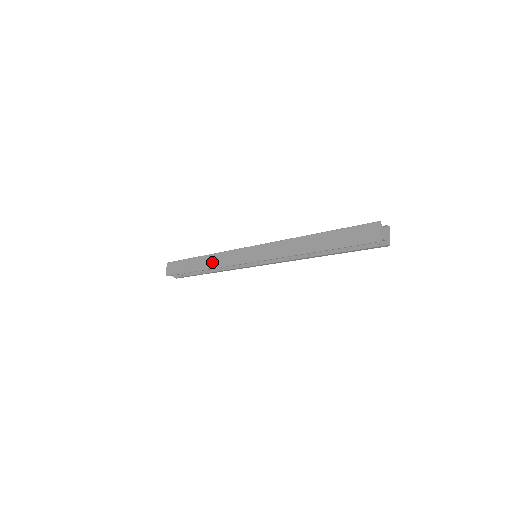
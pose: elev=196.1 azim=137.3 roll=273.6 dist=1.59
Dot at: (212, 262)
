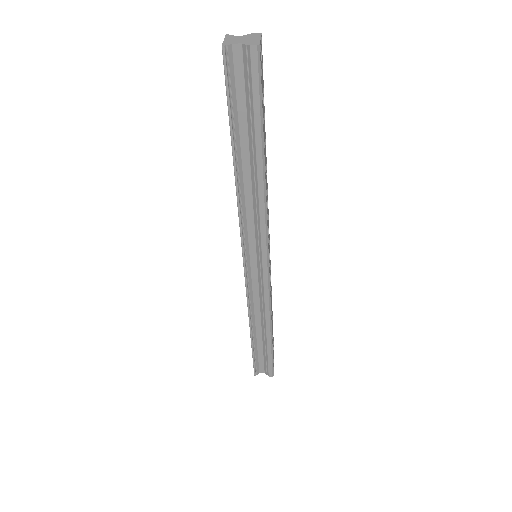
Dot at: occluded
